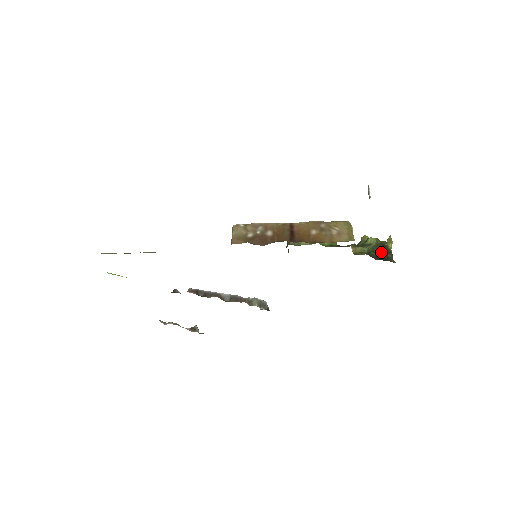
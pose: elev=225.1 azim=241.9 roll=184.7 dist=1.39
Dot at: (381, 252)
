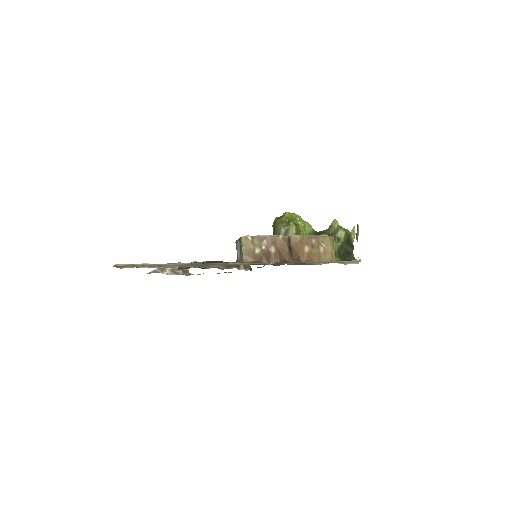
Dot at: (347, 248)
